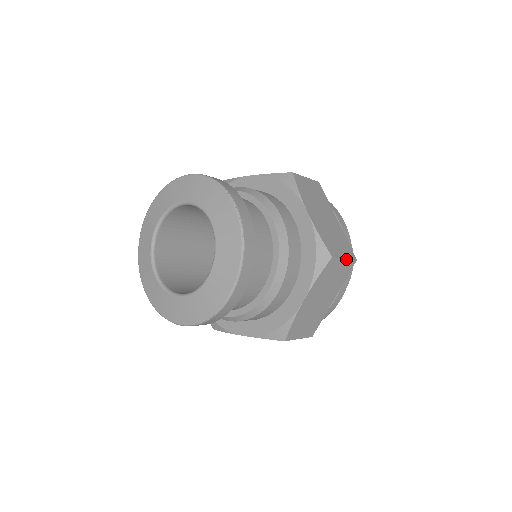
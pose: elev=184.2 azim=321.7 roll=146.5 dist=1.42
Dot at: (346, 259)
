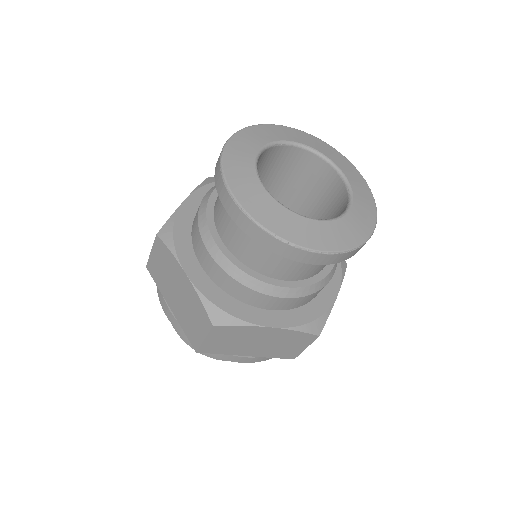
Dot at: occluded
